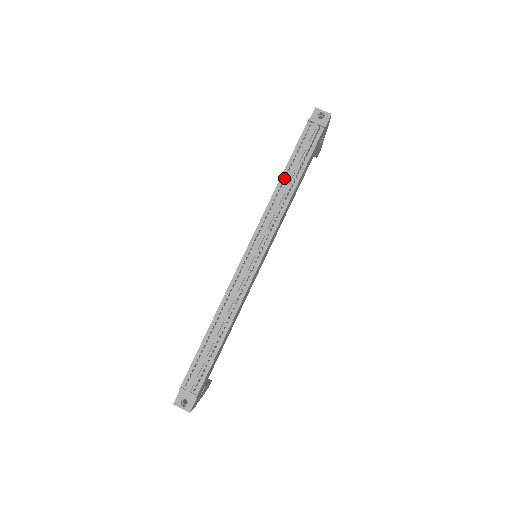
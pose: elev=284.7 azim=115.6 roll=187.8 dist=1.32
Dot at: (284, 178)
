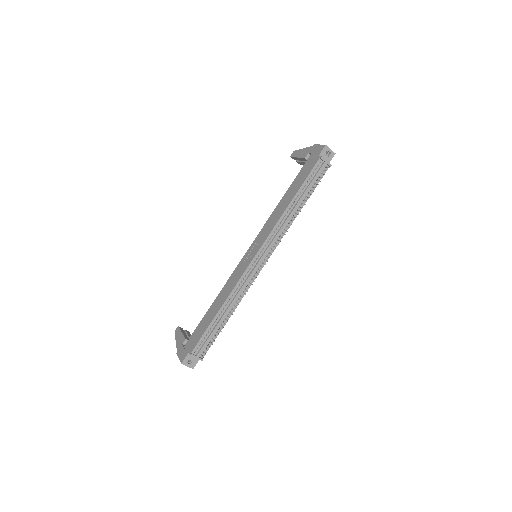
Dot at: (292, 202)
